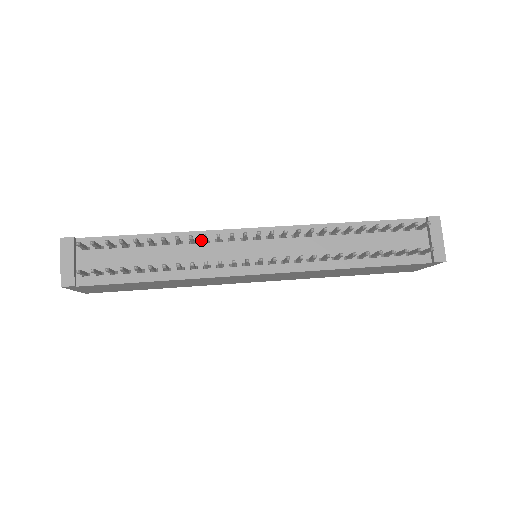
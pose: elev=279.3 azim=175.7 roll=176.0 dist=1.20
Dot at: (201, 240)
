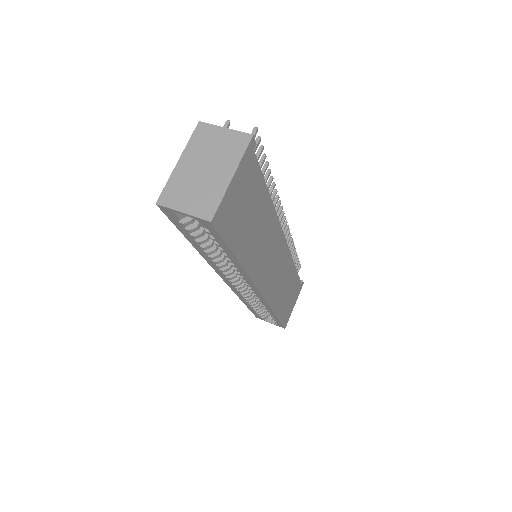
Dot at: occluded
